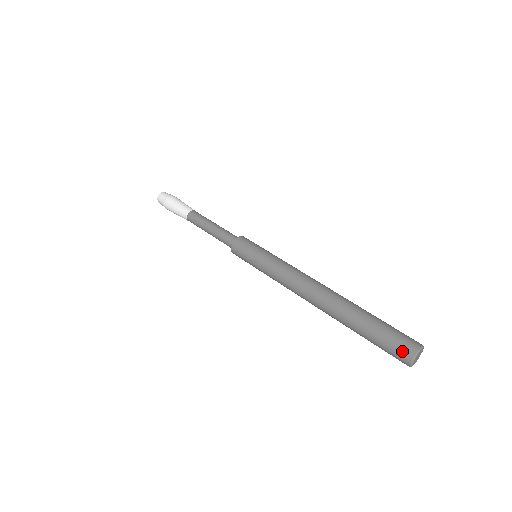
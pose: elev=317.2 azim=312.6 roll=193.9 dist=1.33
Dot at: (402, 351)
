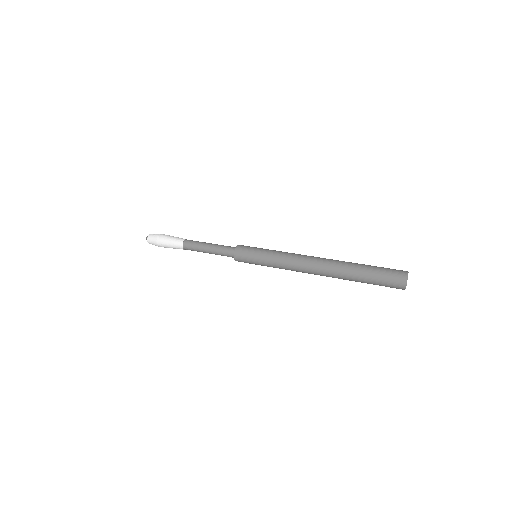
Dot at: (397, 275)
